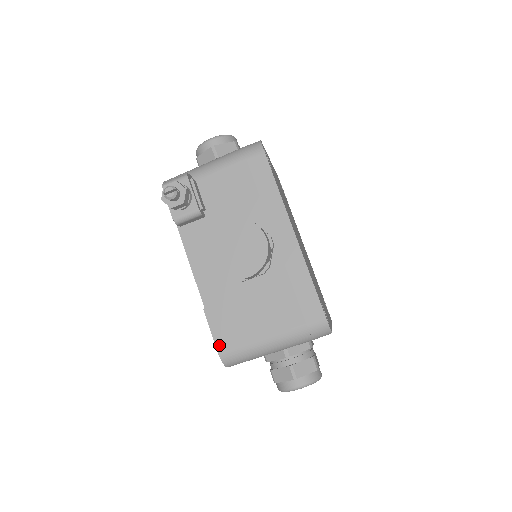
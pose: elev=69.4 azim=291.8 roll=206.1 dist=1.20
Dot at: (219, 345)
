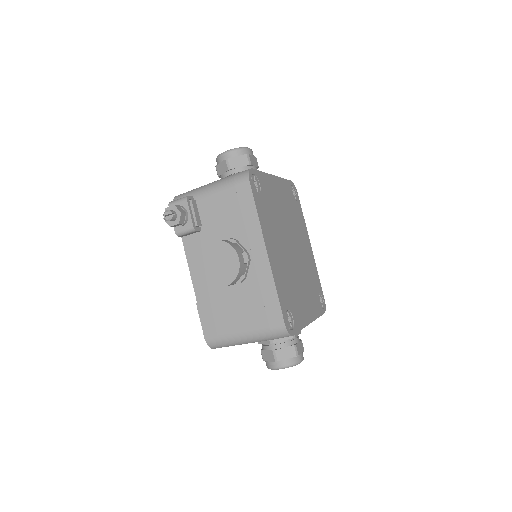
Dot at: (205, 332)
